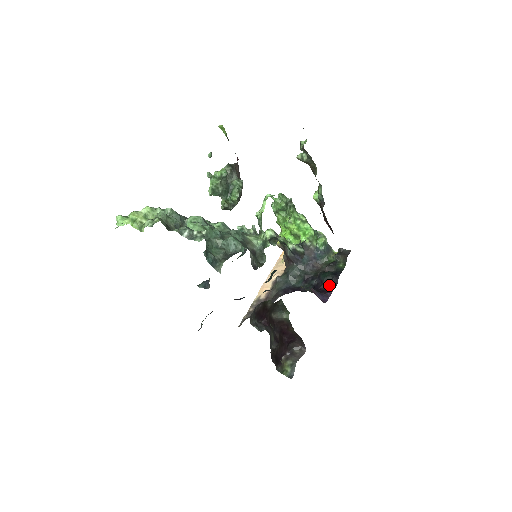
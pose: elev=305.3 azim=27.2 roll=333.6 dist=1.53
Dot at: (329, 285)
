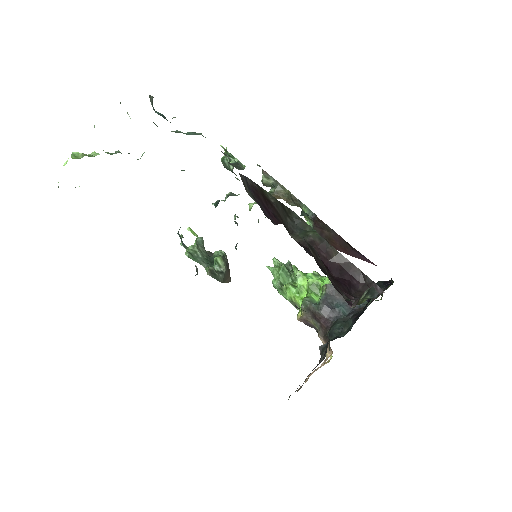
Dot at: (383, 290)
